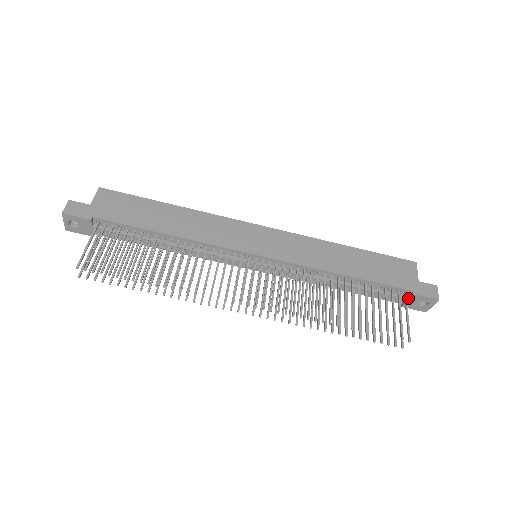
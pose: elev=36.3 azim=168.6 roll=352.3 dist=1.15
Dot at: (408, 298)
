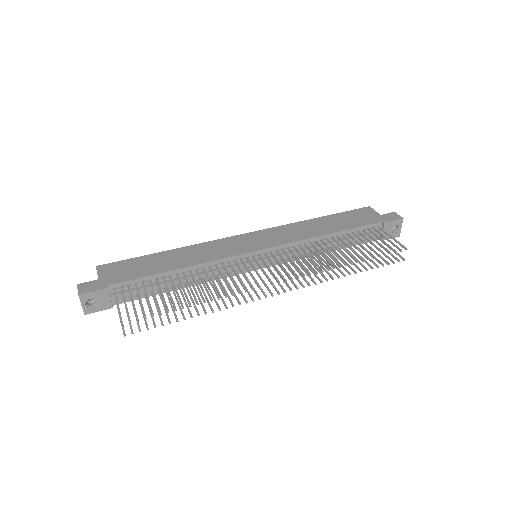
Dot at: occluded
